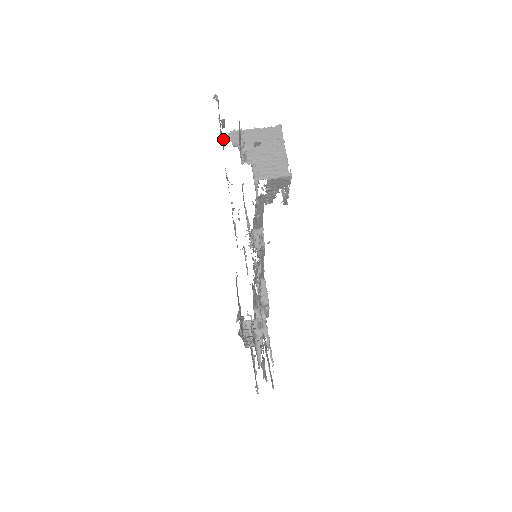
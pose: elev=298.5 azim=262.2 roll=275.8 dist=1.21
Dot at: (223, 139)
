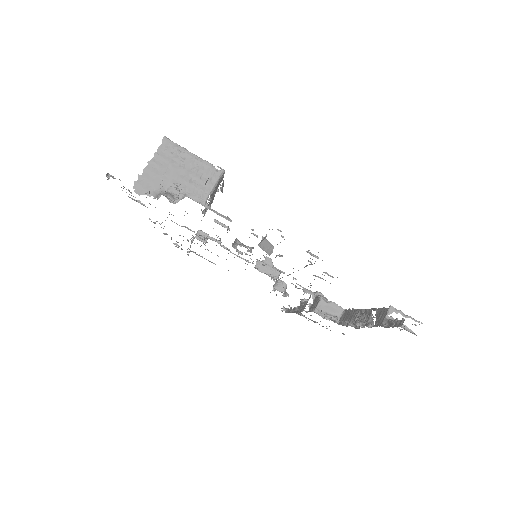
Dot at: (135, 200)
